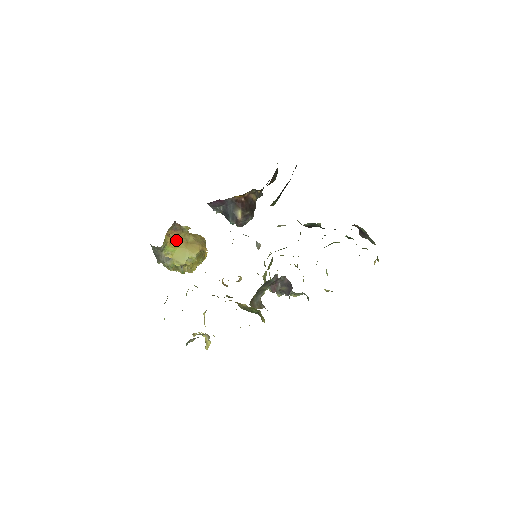
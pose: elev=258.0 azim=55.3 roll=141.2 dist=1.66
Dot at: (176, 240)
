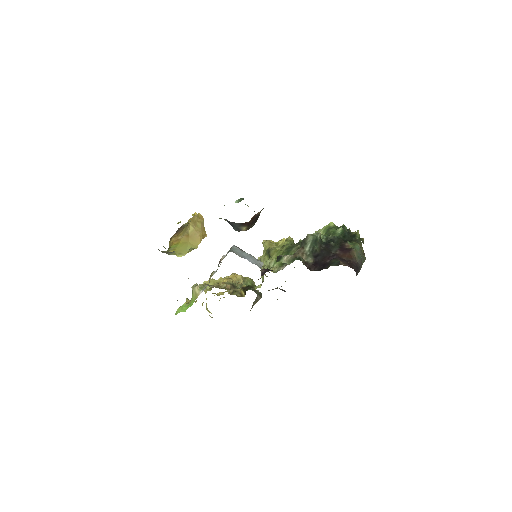
Dot at: (178, 237)
